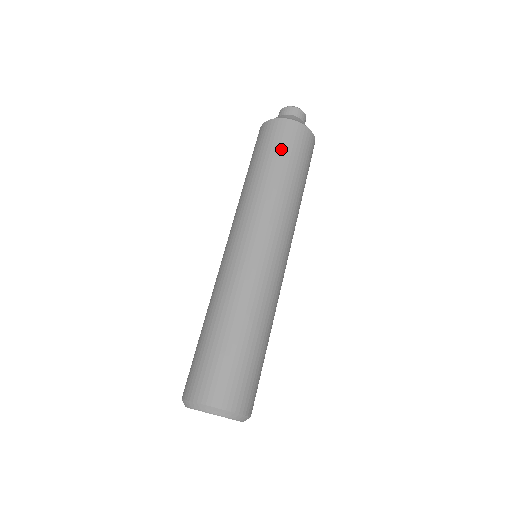
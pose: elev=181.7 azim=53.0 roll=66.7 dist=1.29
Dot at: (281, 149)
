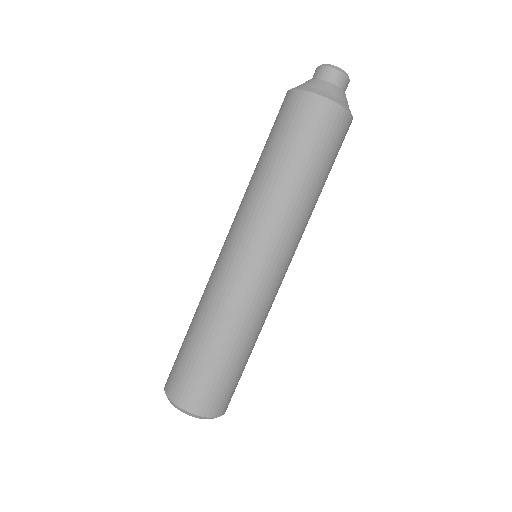
Dot at: (307, 142)
